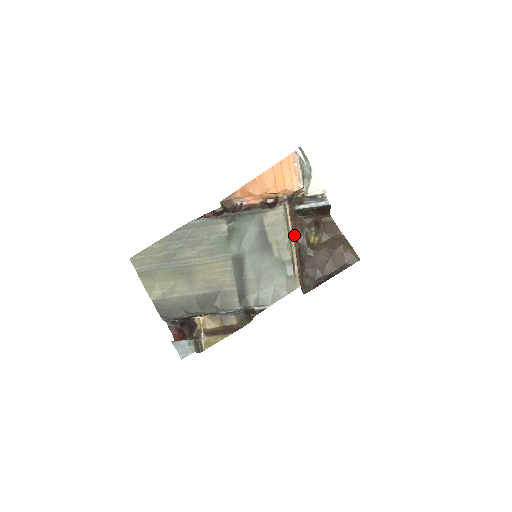
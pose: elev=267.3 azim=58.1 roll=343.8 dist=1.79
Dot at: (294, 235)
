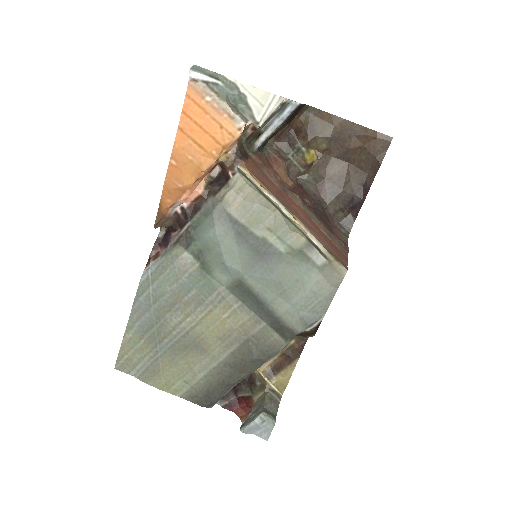
Dot at: (283, 189)
